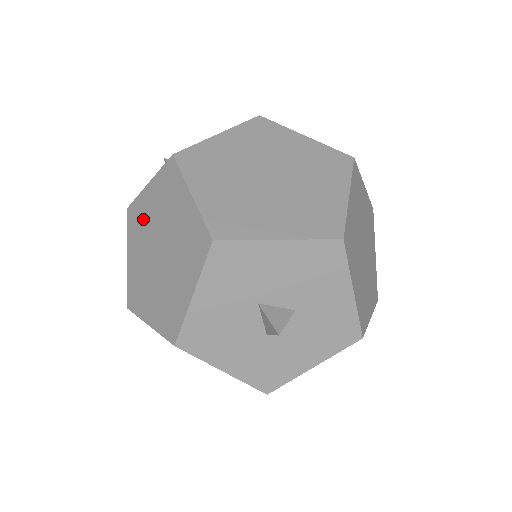
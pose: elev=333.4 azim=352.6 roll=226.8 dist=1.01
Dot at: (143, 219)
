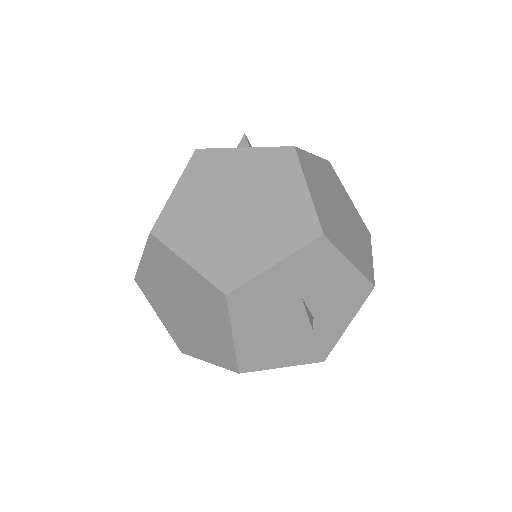
Dot at: (222, 171)
